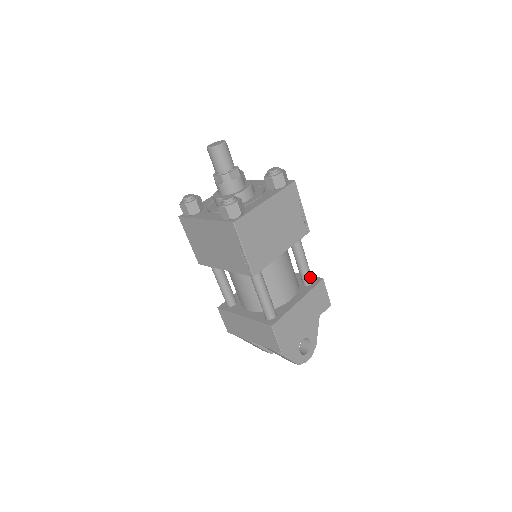
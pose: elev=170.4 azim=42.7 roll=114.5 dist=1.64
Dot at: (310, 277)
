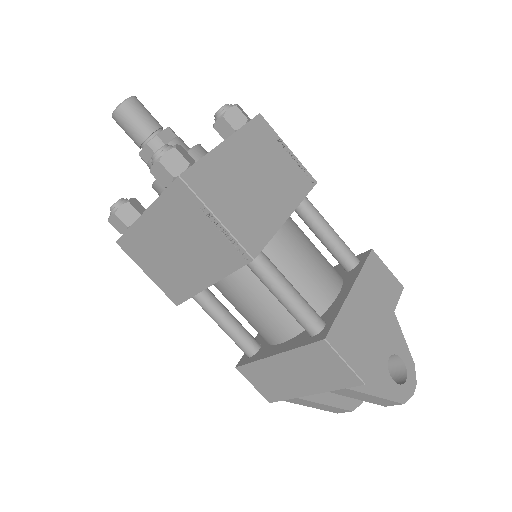
Dot at: (351, 254)
